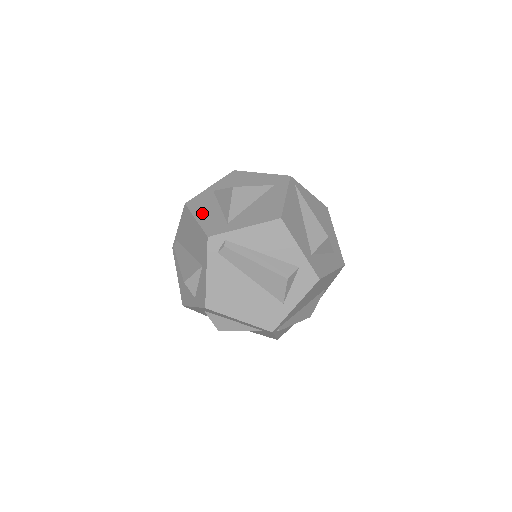
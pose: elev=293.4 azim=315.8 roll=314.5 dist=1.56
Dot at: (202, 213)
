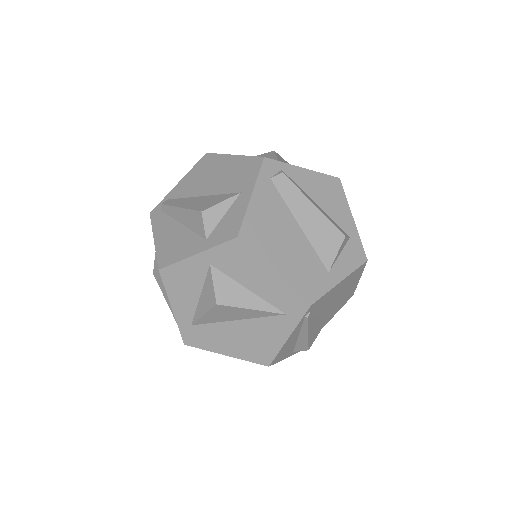
Dot at: occluded
